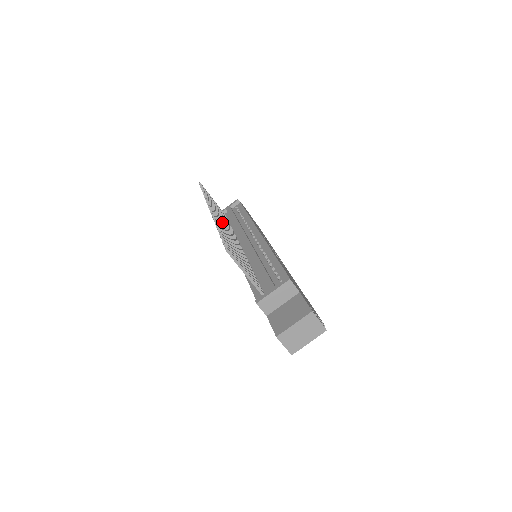
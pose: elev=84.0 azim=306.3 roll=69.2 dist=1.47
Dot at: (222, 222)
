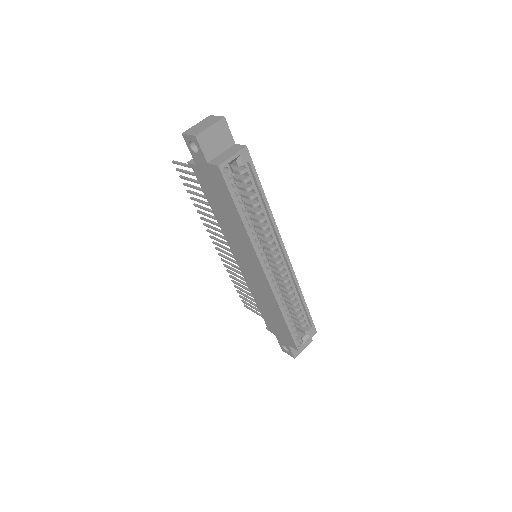
Dot at: (226, 252)
